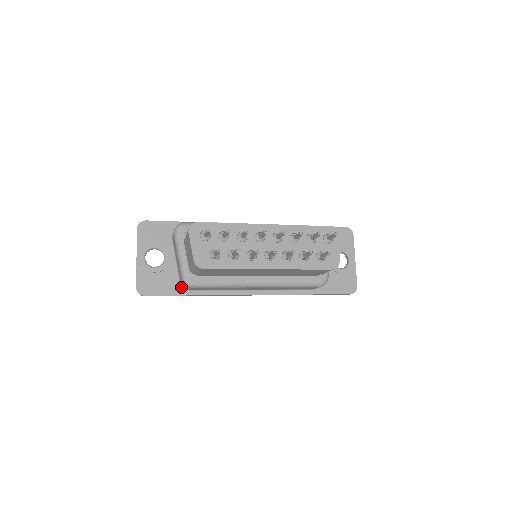
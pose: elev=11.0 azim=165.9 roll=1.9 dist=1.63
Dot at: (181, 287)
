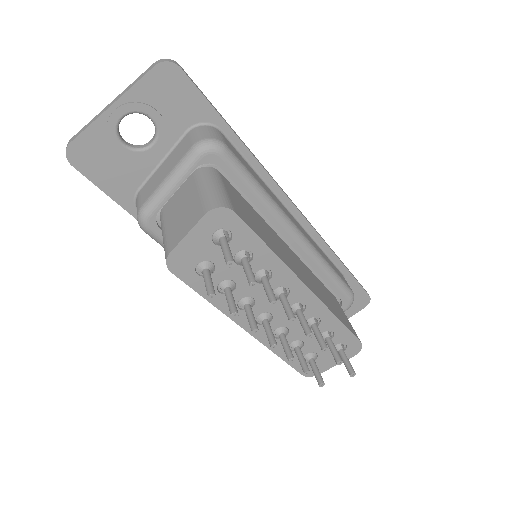
Dot at: (133, 198)
